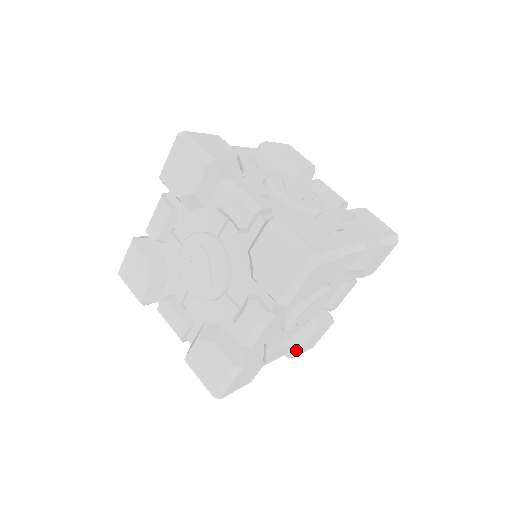
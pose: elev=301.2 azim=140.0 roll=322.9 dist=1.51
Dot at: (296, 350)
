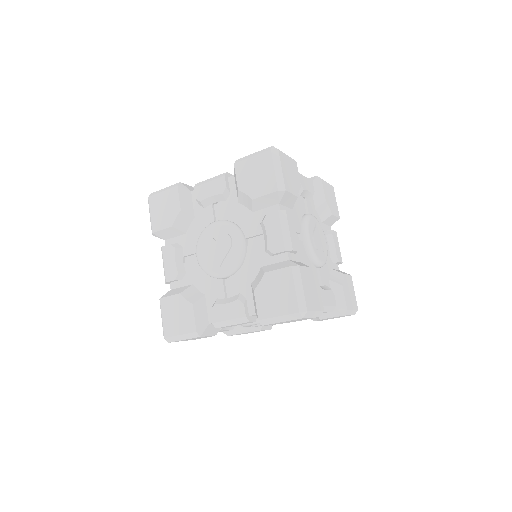
Dot at: (234, 333)
